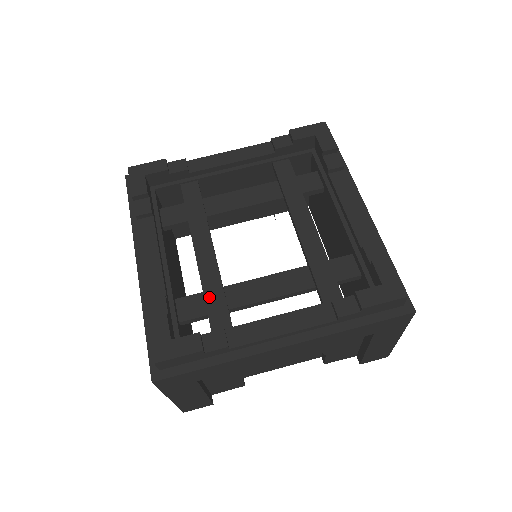
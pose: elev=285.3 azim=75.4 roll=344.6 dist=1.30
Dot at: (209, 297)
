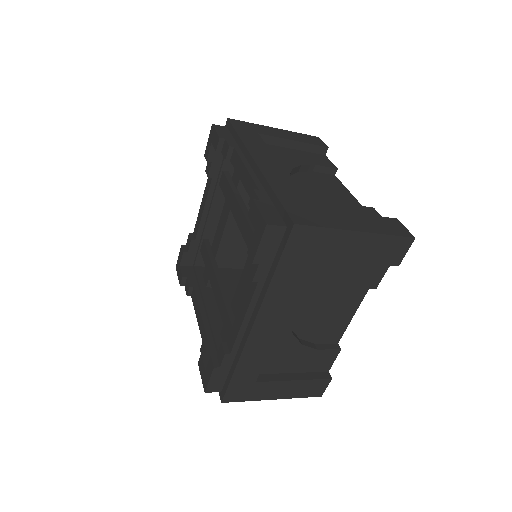
Dot at: (224, 320)
